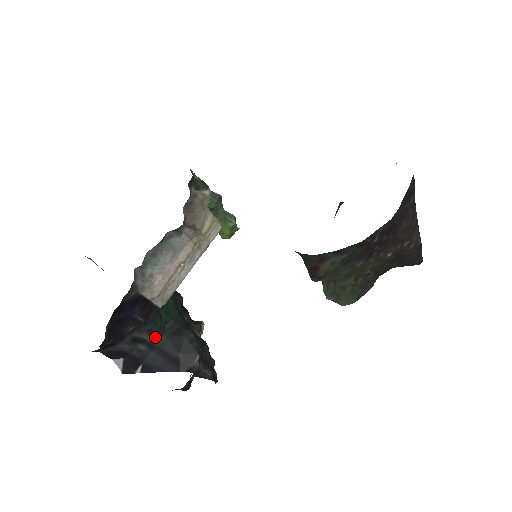
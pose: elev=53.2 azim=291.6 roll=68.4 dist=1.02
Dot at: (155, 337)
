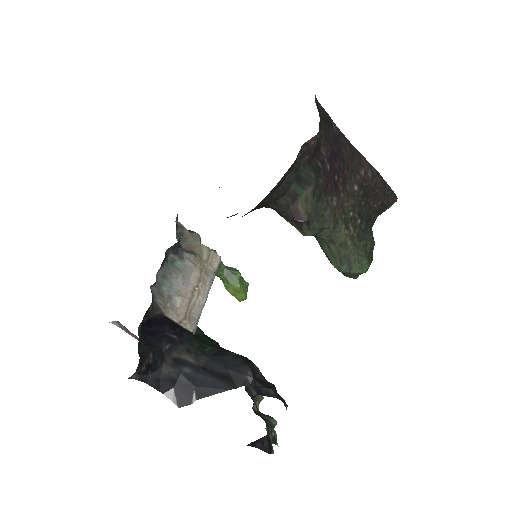
Dot at: (197, 358)
